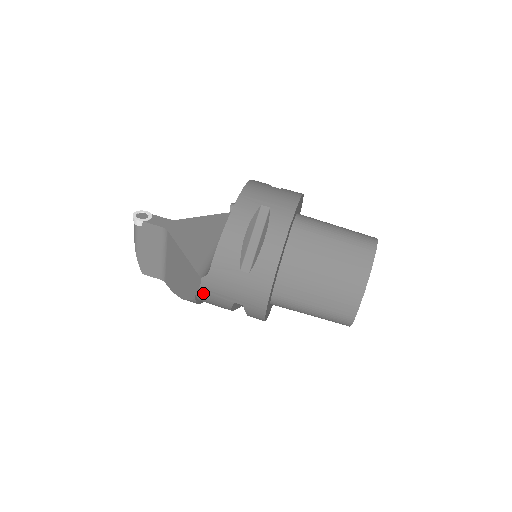
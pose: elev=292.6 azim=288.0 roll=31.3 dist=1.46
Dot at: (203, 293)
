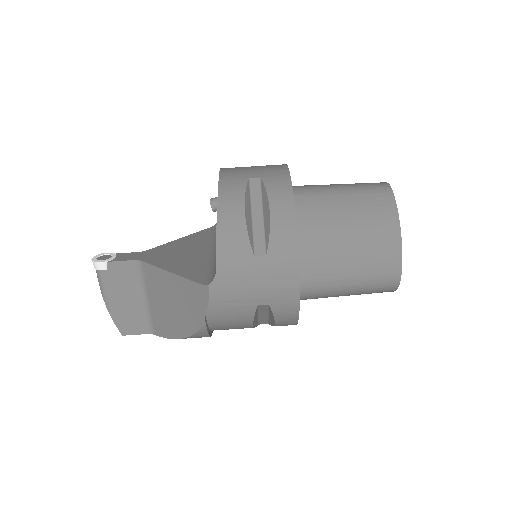
Dot at: (214, 309)
